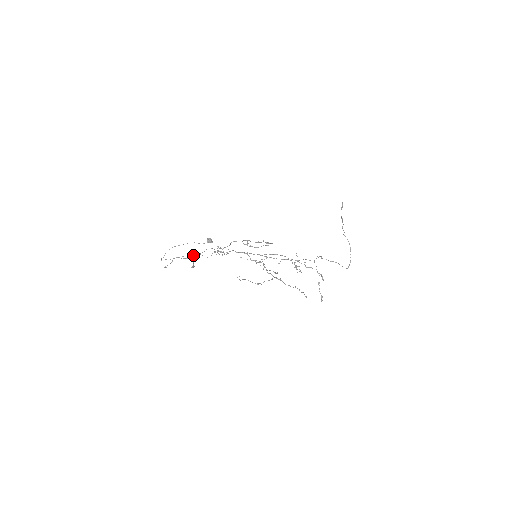
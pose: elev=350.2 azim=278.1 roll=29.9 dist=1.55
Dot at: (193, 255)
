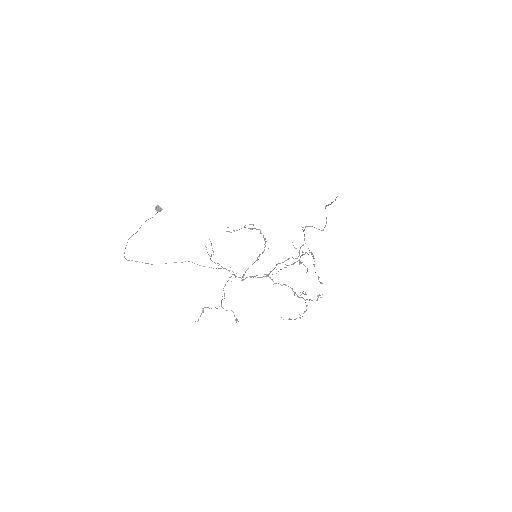
Dot at: (181, 262)
